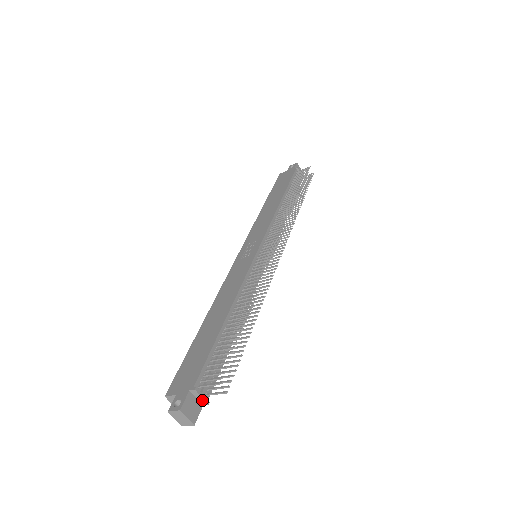
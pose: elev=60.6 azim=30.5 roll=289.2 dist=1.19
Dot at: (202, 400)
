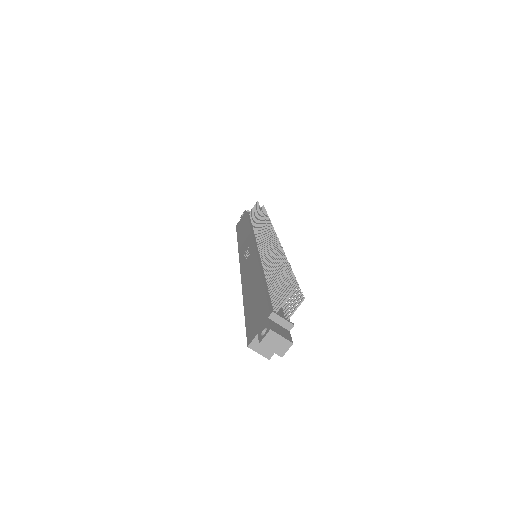
Dot at: (285, 323)
